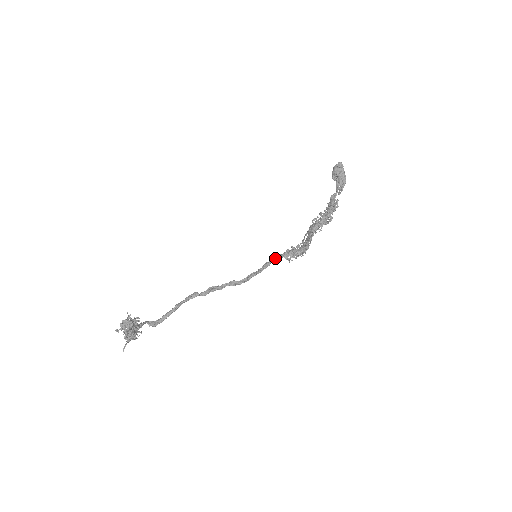
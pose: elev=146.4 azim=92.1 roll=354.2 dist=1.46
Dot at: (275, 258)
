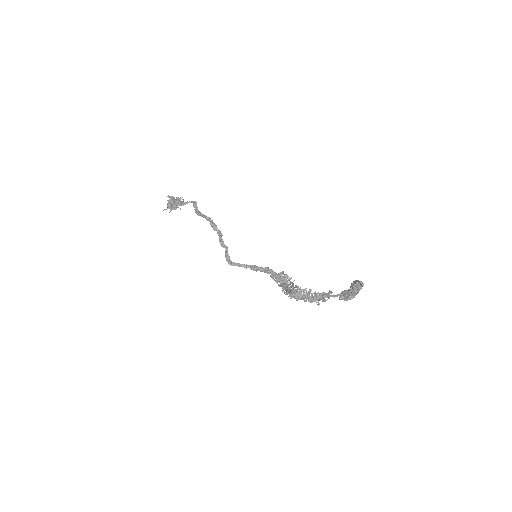
Dot at: (266, 269)
